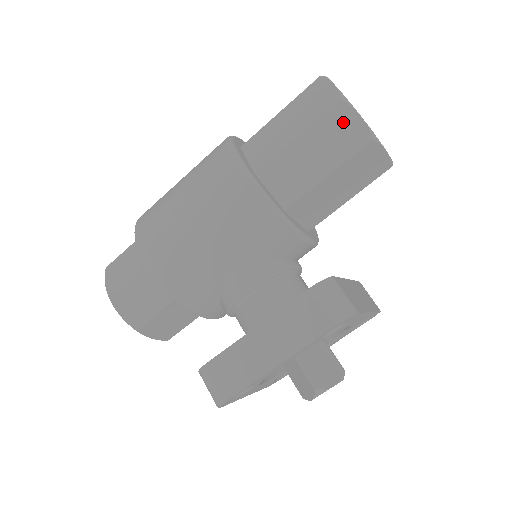
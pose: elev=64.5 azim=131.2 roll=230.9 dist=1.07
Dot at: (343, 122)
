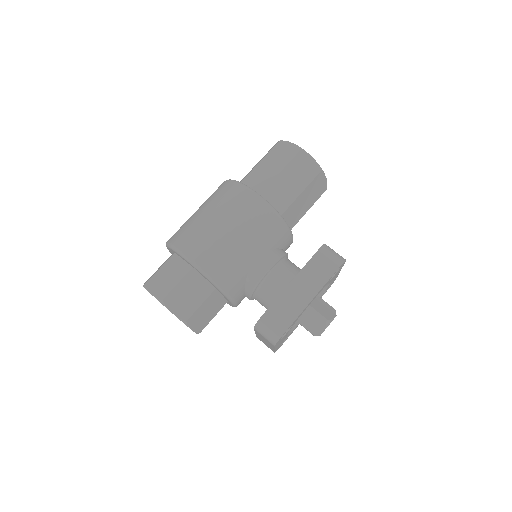
Dot at: (304, 162)
